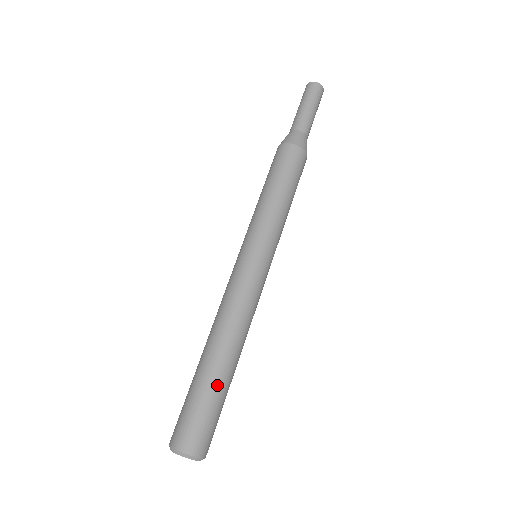
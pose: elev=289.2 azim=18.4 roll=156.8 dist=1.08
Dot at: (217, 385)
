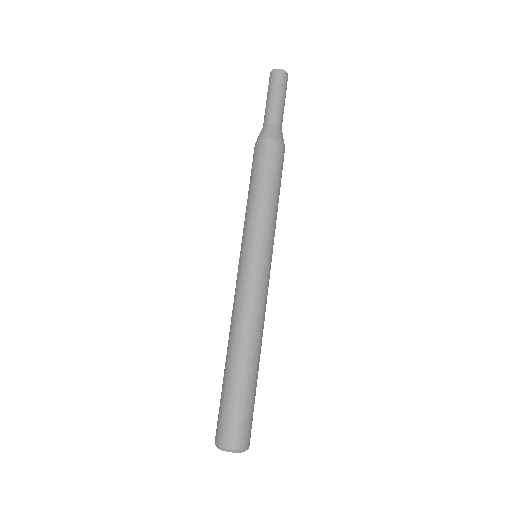
Dot at: (255, 384)
